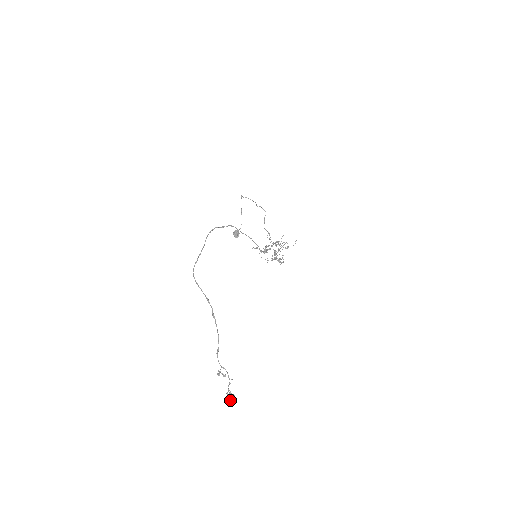
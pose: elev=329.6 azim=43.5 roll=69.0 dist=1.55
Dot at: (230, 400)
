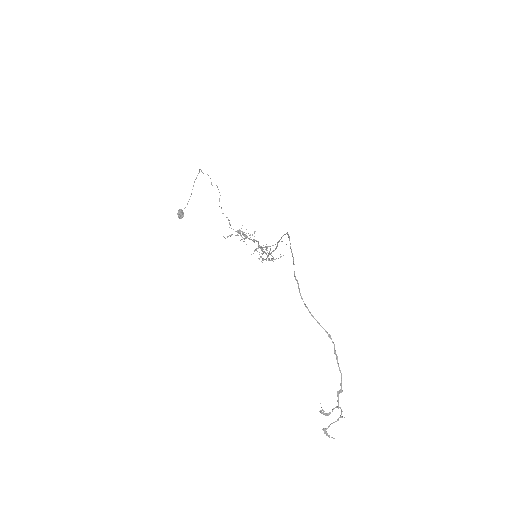
Dot at: (328, 436)
